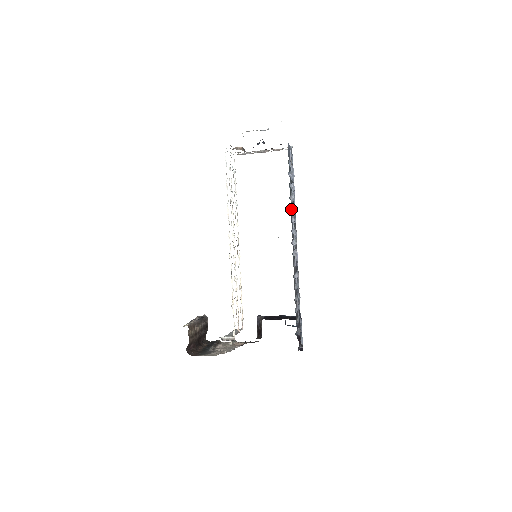
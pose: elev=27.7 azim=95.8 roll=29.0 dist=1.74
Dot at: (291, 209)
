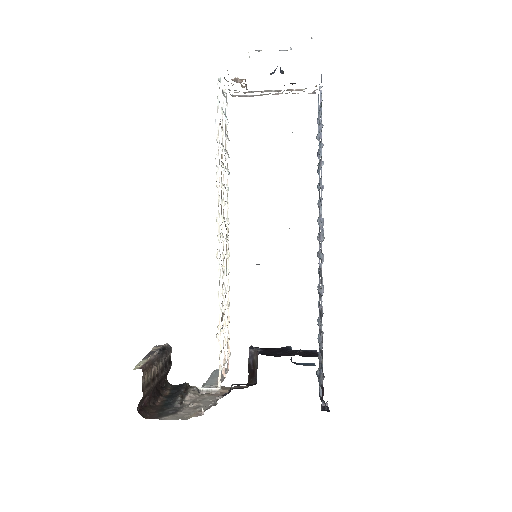
Dot at: (320, 182)
